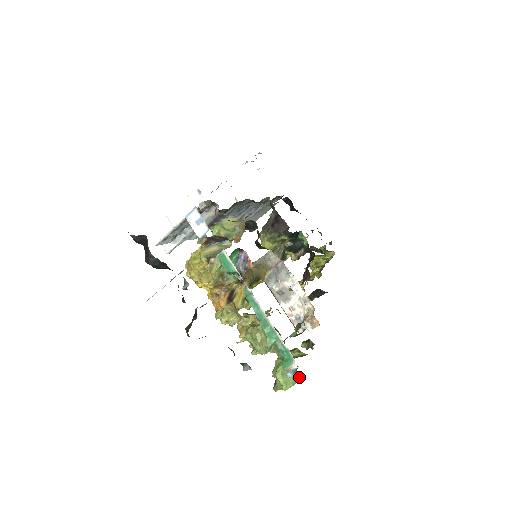
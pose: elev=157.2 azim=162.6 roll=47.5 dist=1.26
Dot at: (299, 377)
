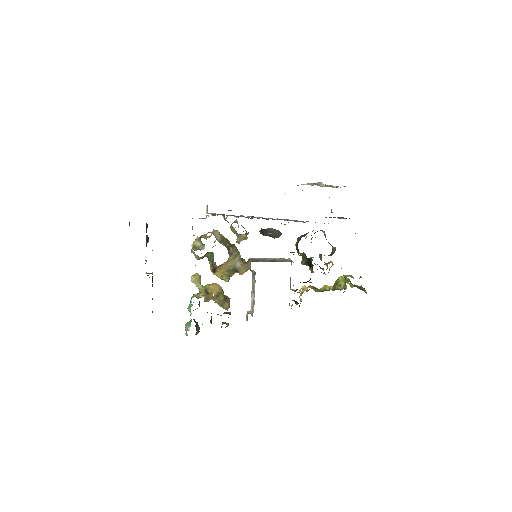
Dot at: occluded
